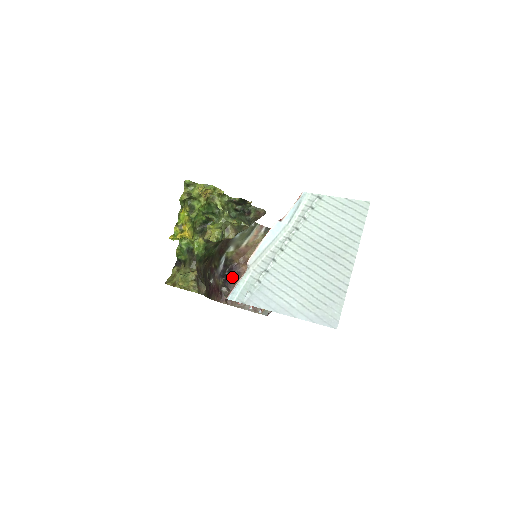
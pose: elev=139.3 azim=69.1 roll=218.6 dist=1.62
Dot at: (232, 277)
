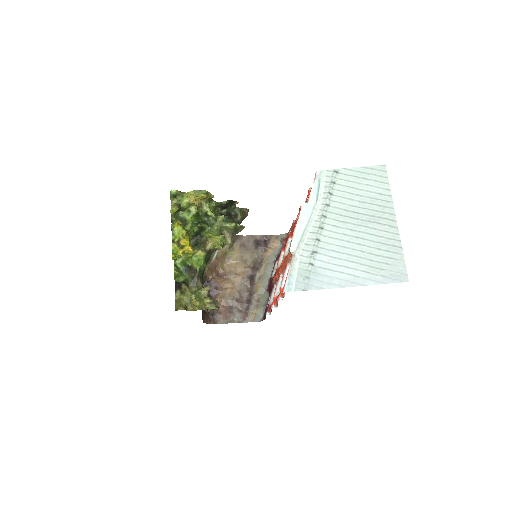
Dot at: (210, 294)
